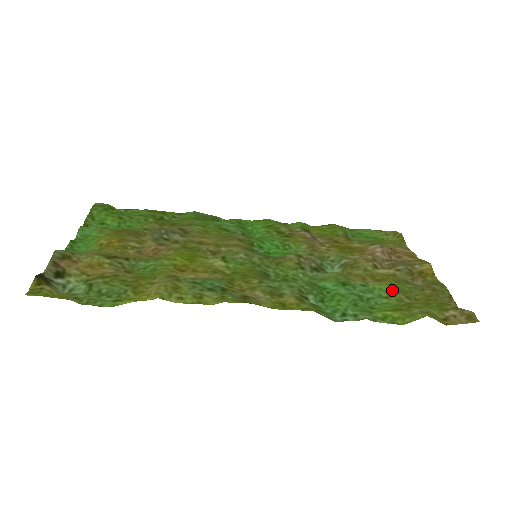
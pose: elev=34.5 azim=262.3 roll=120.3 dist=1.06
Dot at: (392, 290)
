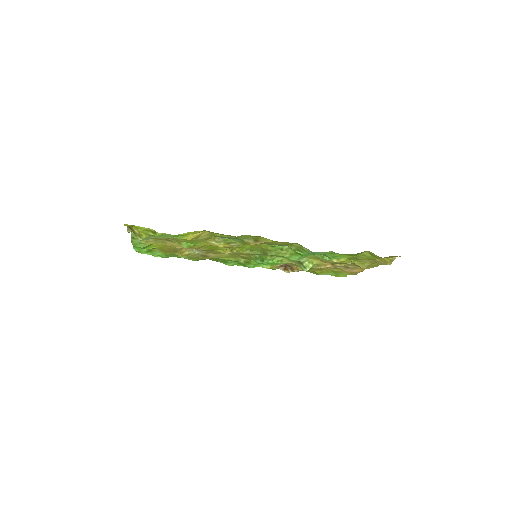
Dot at: occluded
